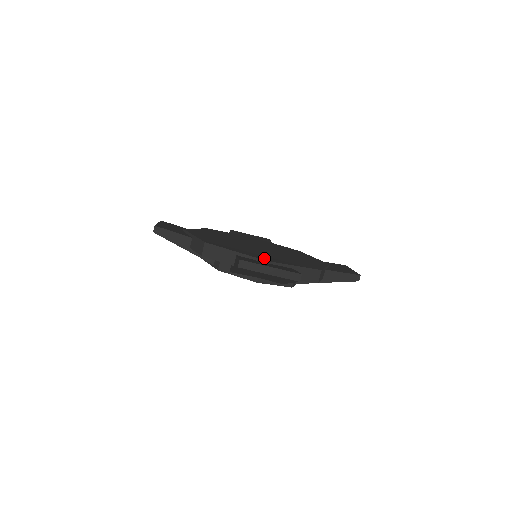
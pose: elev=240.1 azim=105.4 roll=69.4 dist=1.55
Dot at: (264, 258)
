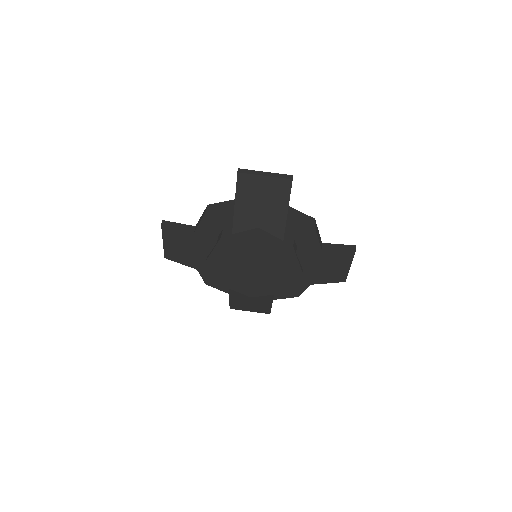
Dot at: occluded
